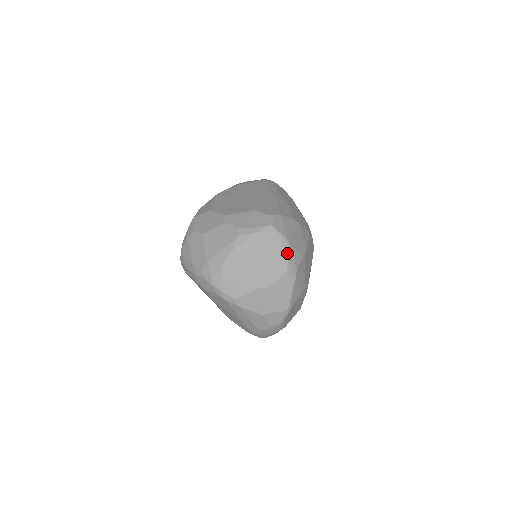
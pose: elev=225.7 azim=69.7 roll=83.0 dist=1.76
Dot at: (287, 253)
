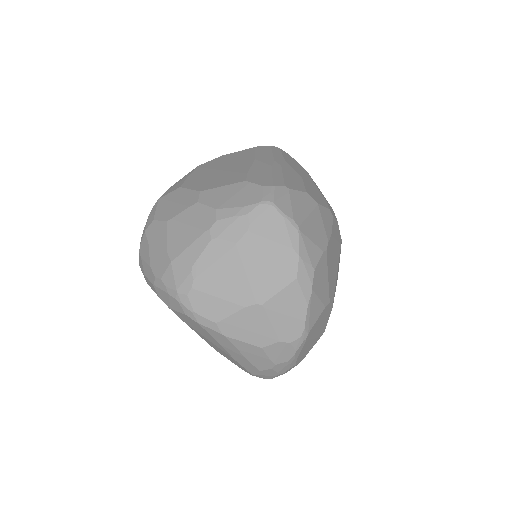
Dot at: (296, 246)
